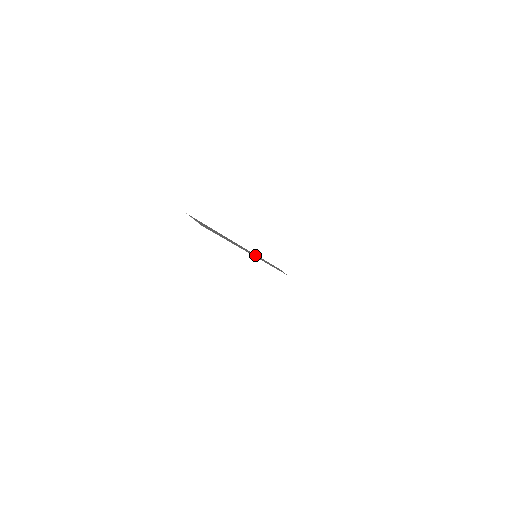
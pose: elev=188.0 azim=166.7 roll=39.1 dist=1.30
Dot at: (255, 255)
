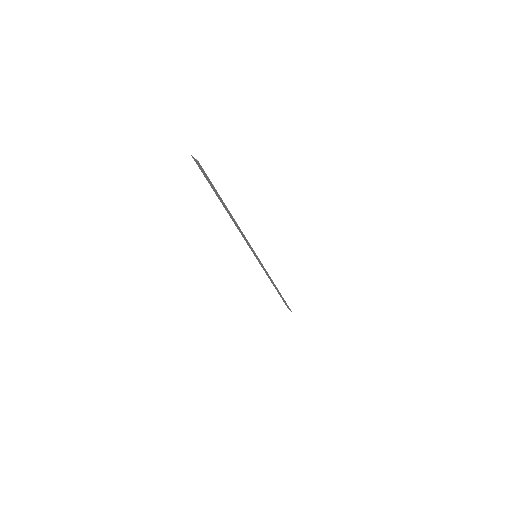
Dot at: (255, 255)
